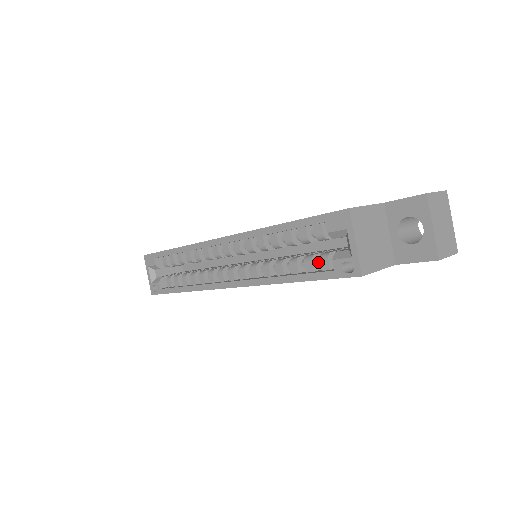
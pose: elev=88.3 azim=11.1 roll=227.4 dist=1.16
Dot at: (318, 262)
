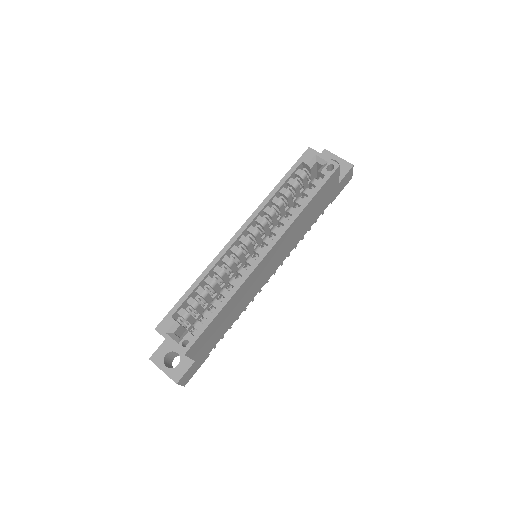
Dot at: (311, 189)
